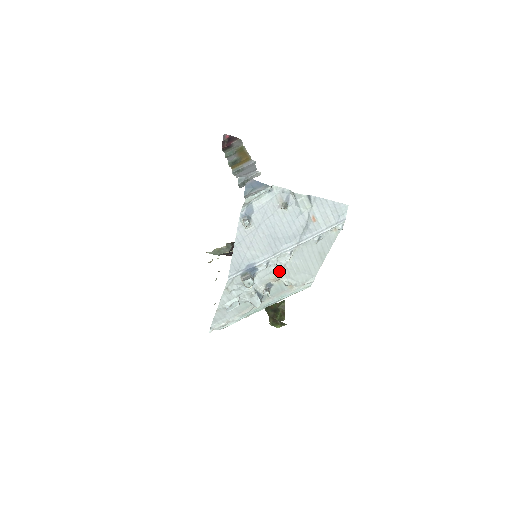
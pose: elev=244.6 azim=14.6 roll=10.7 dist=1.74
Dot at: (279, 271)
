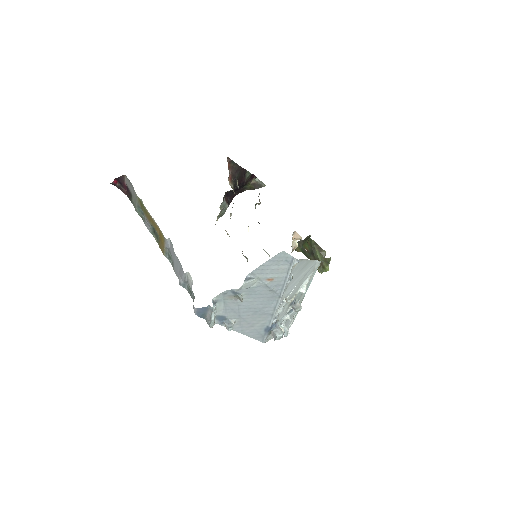
Dot at: (288, 301)
